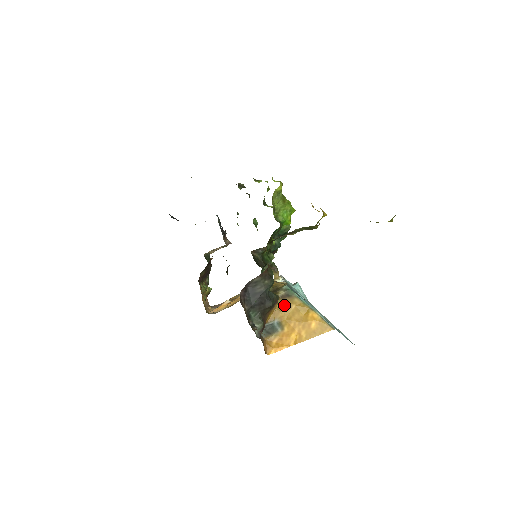
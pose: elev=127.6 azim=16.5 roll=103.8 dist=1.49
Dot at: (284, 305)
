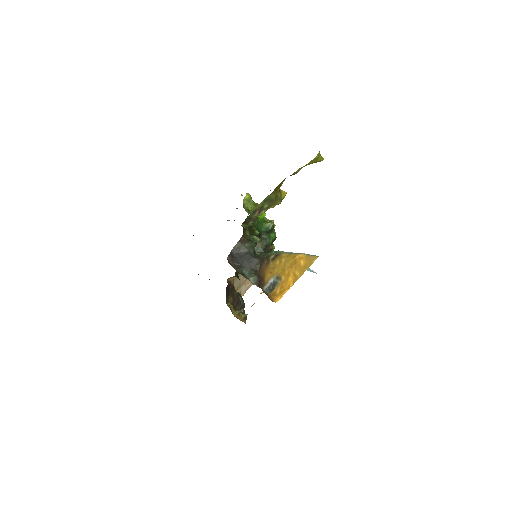
Dot at: (276, 263)
